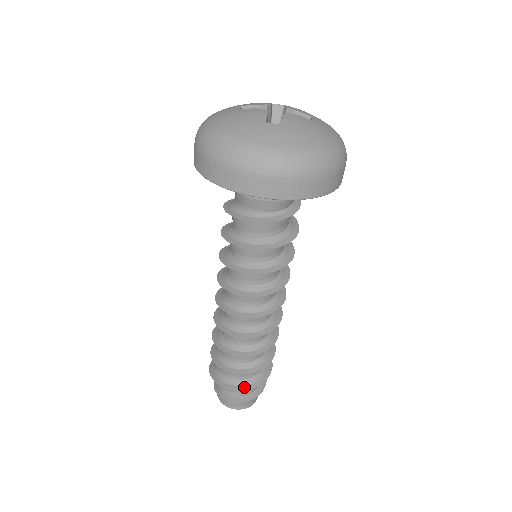
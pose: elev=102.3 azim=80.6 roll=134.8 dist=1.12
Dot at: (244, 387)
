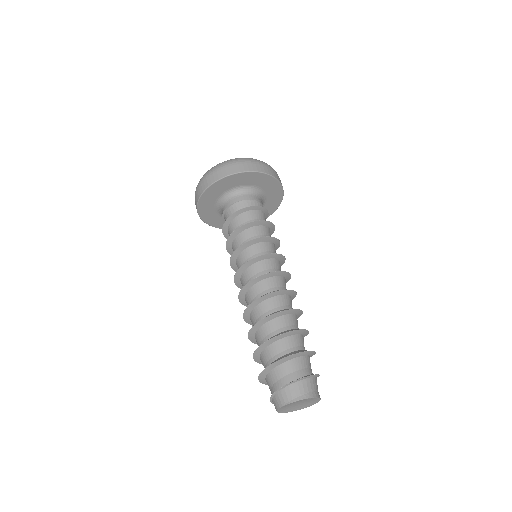
Dot at: (295, 353)
